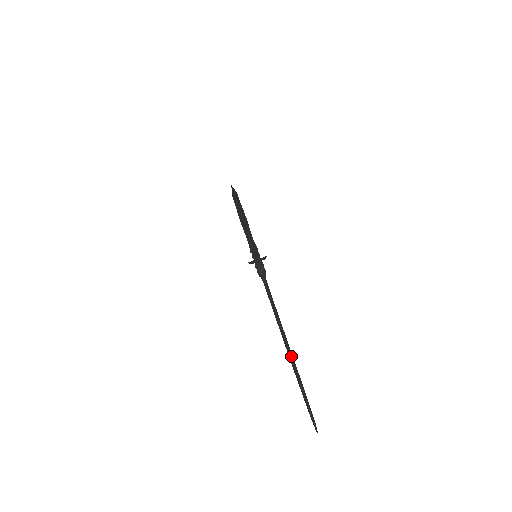
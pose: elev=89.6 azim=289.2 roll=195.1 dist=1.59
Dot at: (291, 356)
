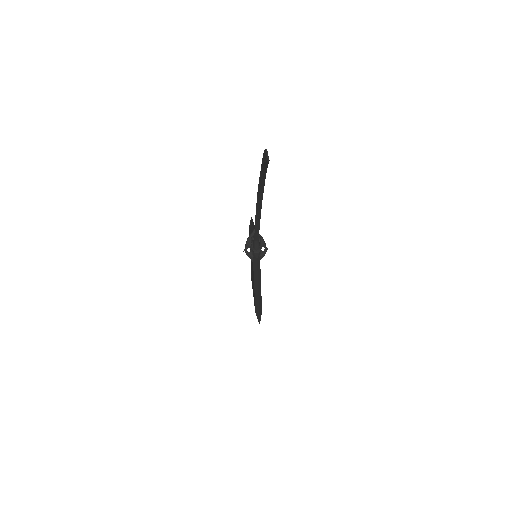
Dot at: occluded
